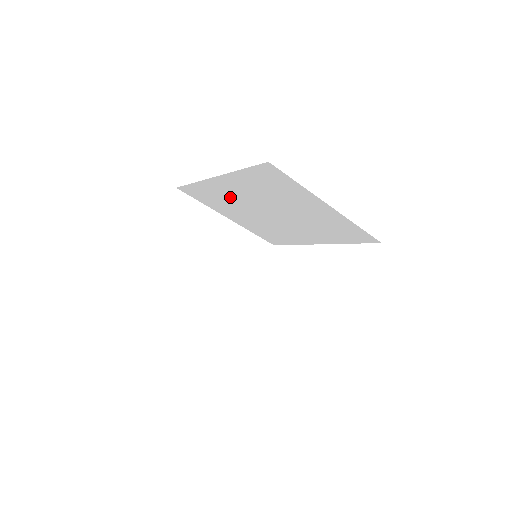
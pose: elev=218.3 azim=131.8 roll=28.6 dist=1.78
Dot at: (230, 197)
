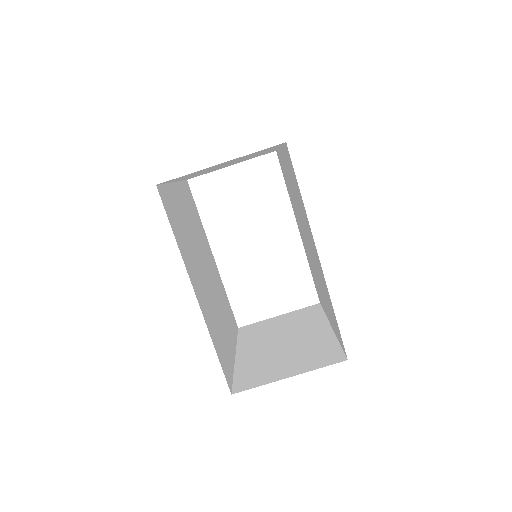
Dot at: occluded
